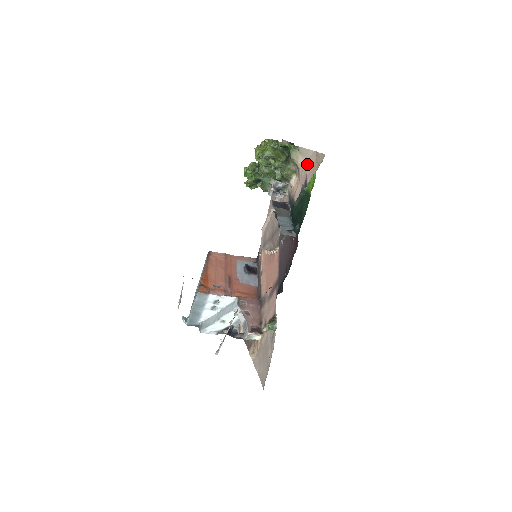
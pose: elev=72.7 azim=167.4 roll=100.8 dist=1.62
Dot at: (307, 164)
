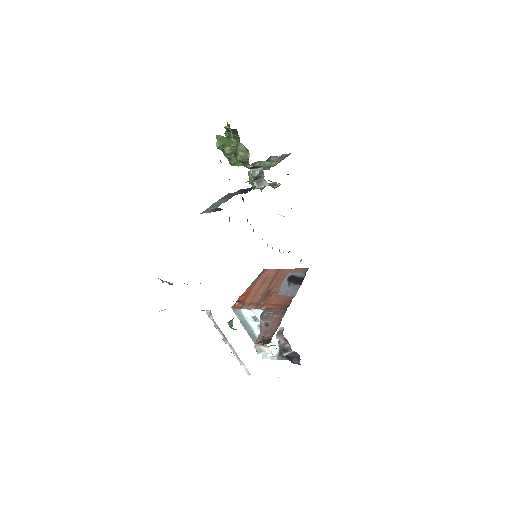
Dot at: occluded
